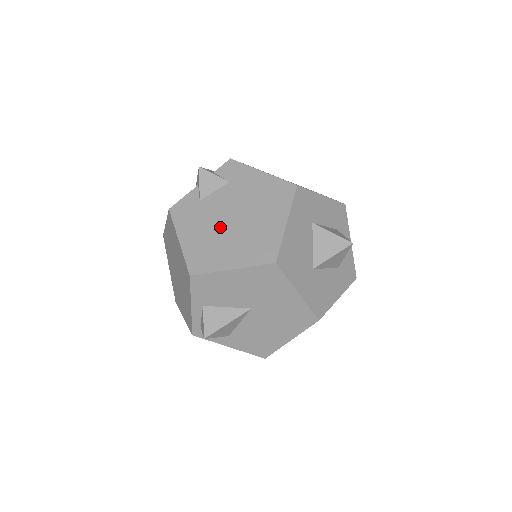
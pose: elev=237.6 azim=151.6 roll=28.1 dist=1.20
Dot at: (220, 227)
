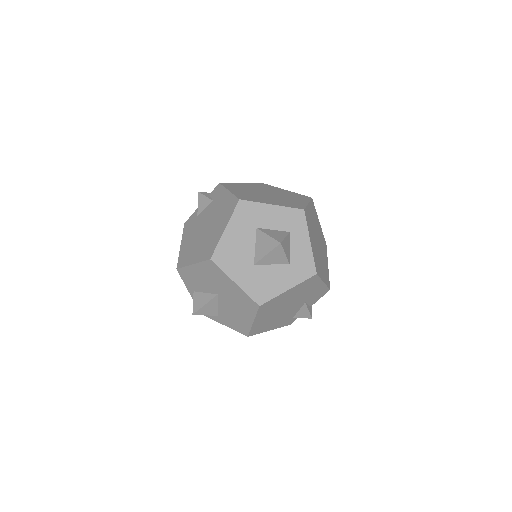
Dot at: (198, 234)
